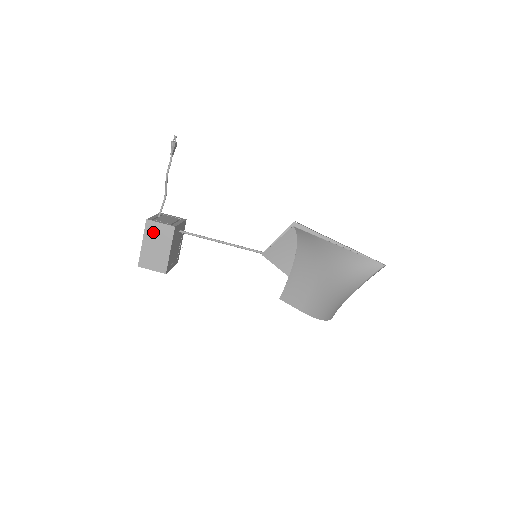
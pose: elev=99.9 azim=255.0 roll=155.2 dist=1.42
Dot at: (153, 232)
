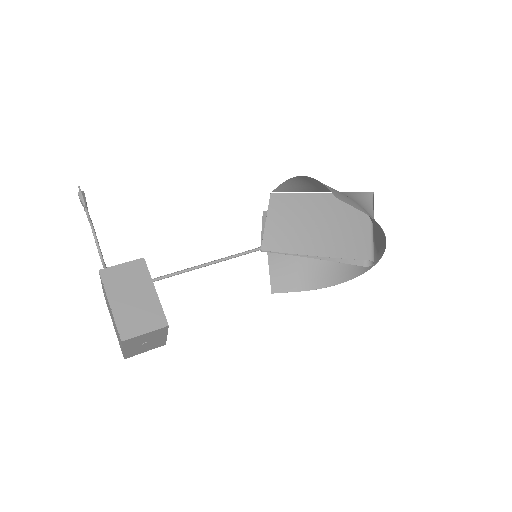
Dot at: (118, 281)
